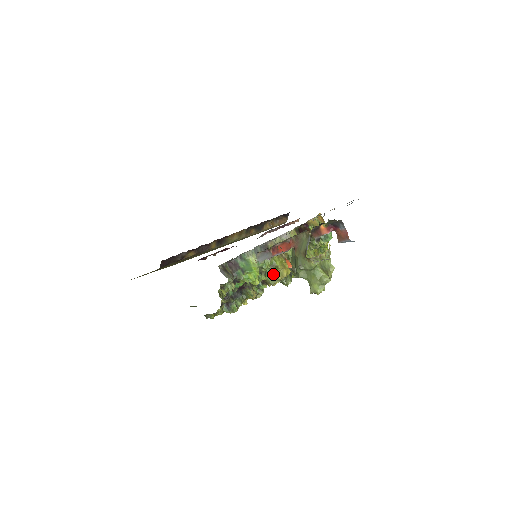
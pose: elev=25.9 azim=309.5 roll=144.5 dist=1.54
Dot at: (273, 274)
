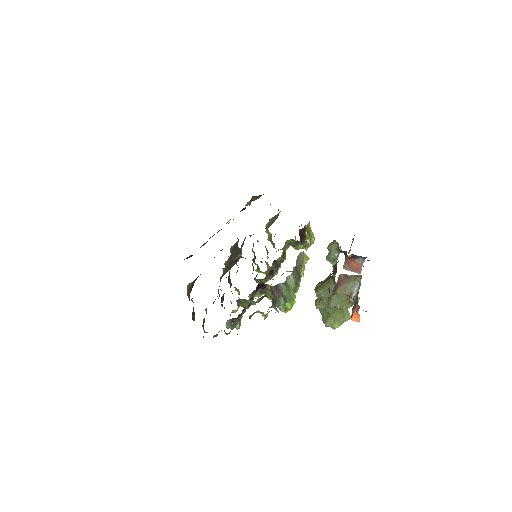
Dot at: occluded
